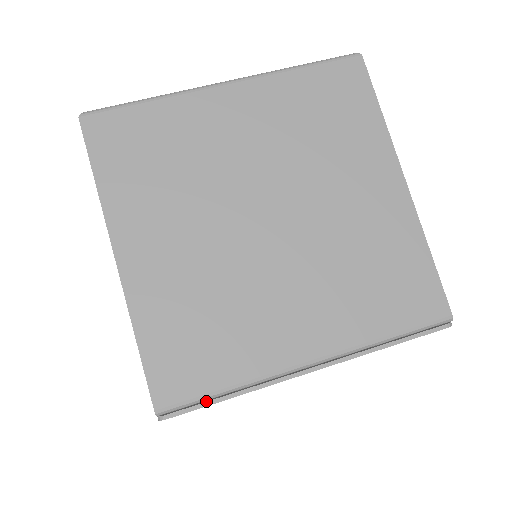
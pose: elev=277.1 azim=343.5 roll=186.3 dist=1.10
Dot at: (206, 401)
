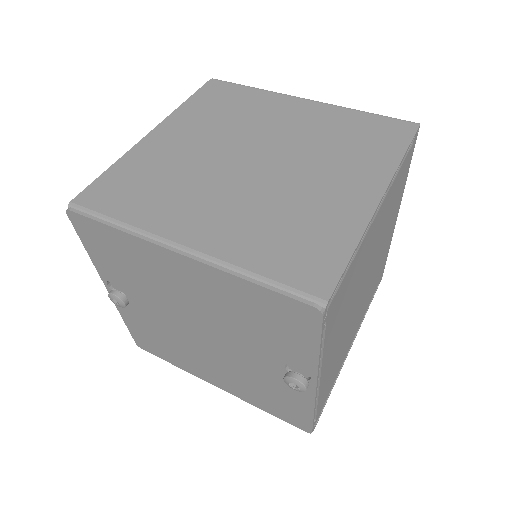
Dot at: (99, 218)
